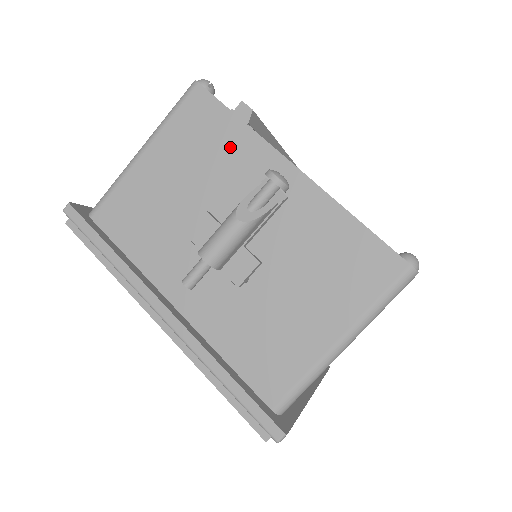
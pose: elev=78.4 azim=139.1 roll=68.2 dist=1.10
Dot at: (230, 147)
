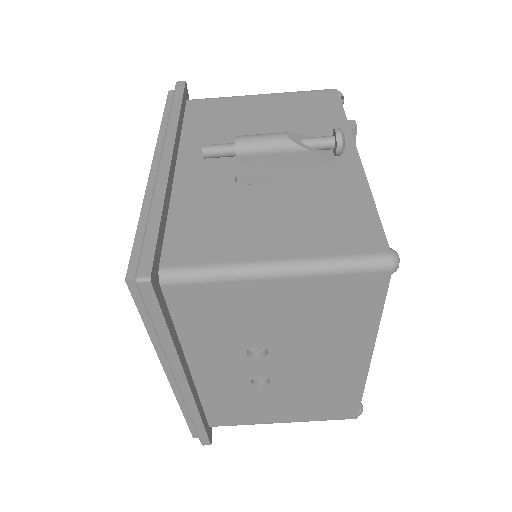
Dot at: (322, 122)
